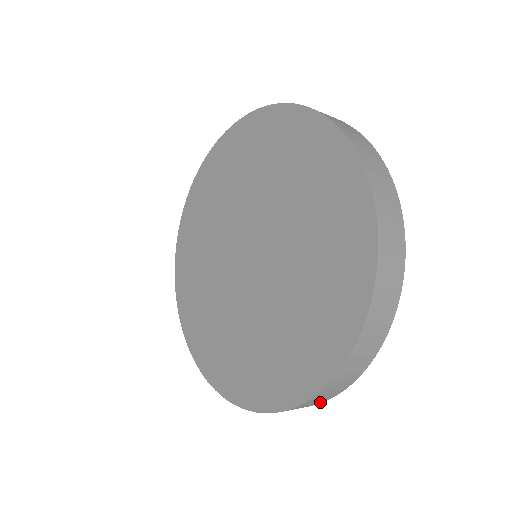
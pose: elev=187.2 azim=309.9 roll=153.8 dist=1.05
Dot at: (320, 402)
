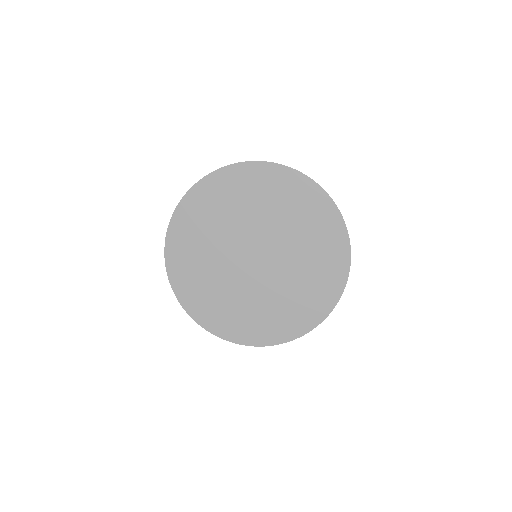
Dot at: occluded
